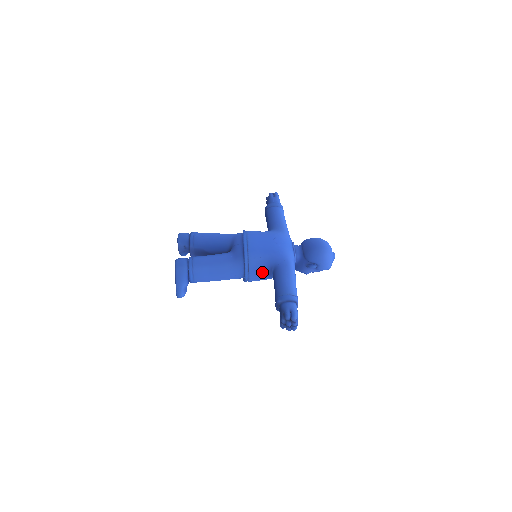
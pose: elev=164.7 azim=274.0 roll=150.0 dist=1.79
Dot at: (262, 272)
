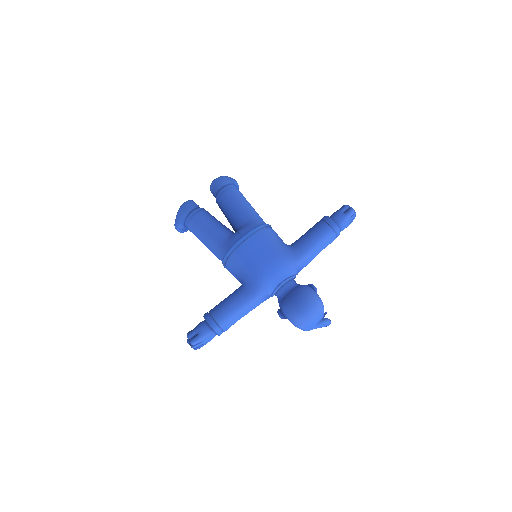
Dot at: (235, 277)
